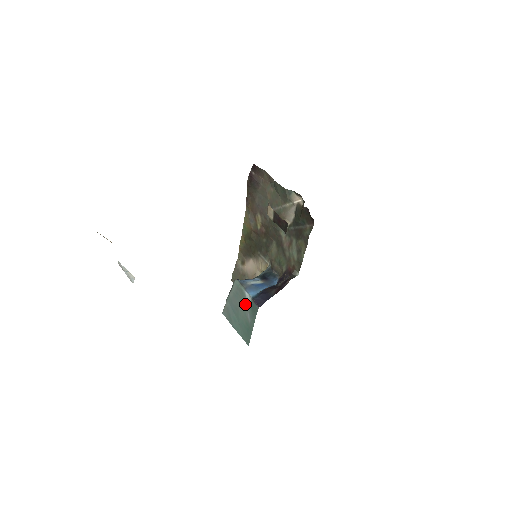
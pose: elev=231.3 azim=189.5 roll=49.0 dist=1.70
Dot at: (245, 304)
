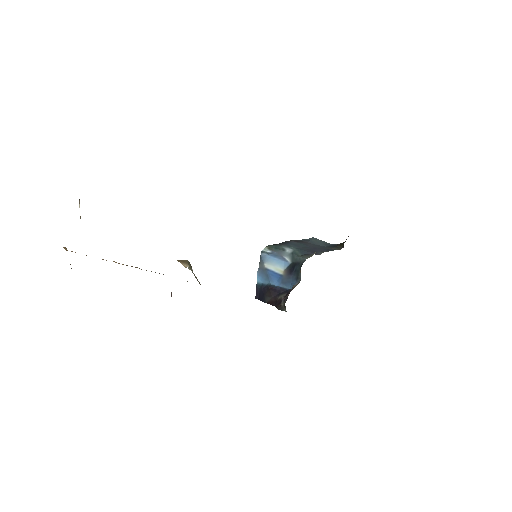
Dot at: occluded
